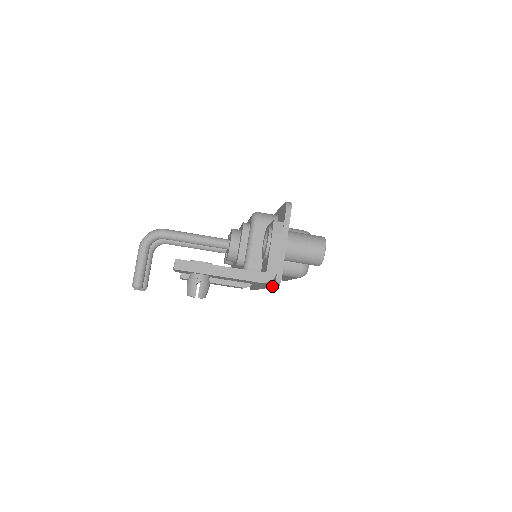
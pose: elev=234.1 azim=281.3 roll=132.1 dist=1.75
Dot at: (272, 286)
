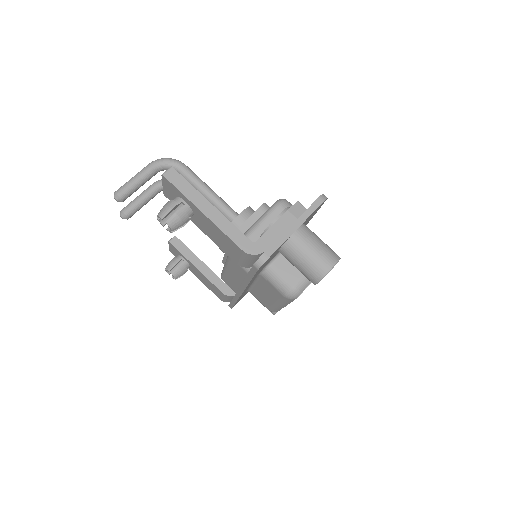
Dot at: (251, 274)
